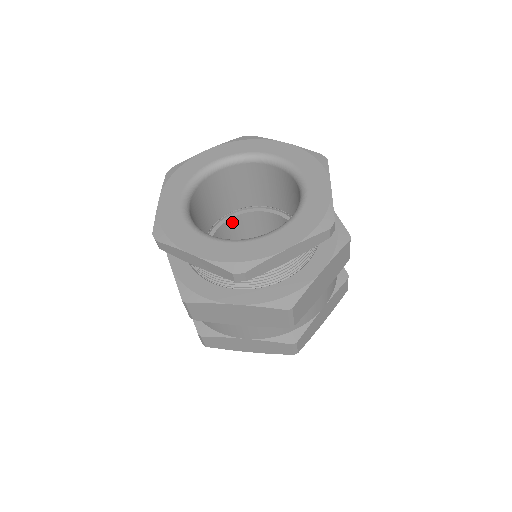
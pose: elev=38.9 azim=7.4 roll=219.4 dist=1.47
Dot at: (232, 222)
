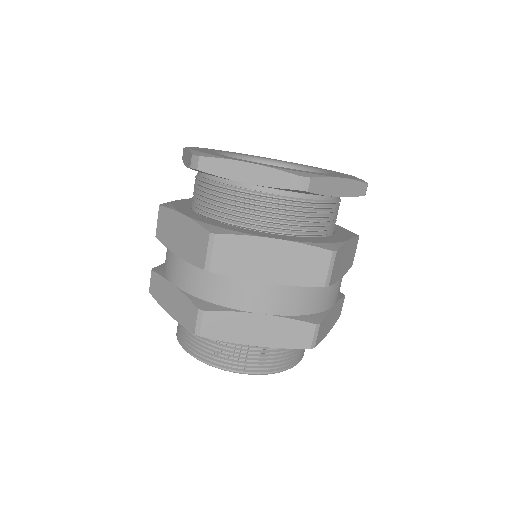
Dot at: occluded
